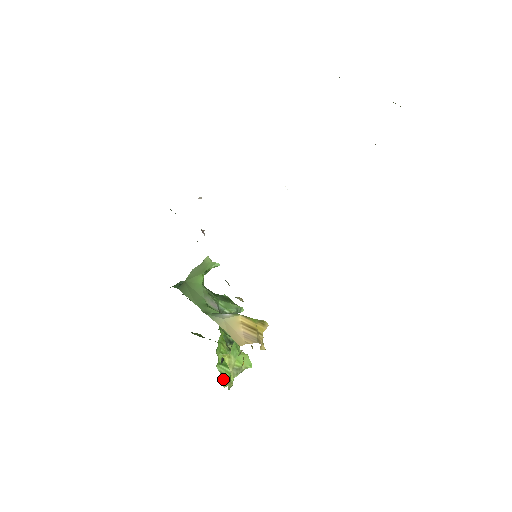
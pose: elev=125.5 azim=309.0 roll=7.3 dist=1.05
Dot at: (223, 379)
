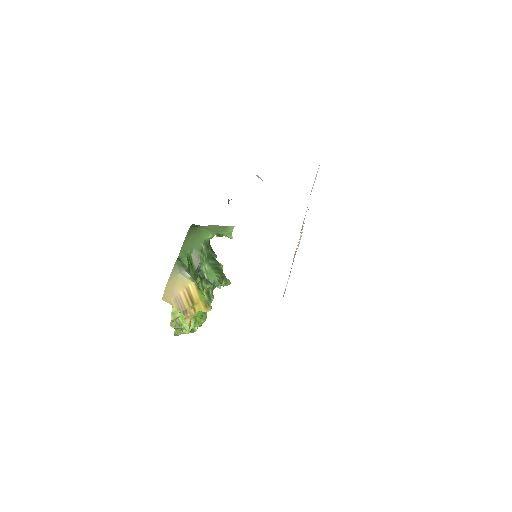
Dot at: occluded
